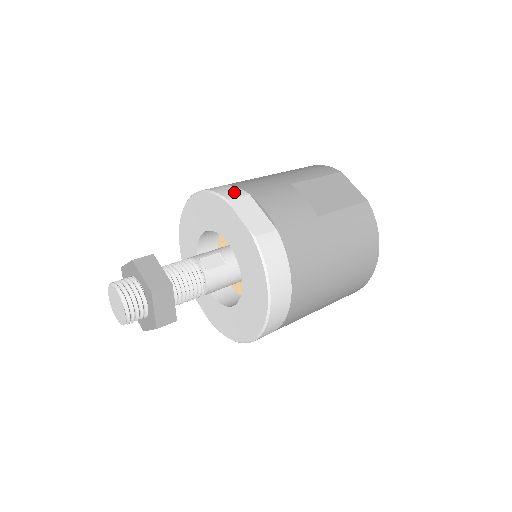
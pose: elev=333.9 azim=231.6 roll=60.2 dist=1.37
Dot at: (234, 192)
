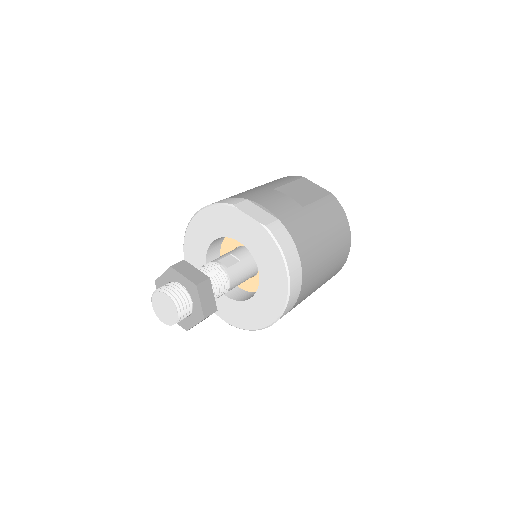
Dot at: (234, 200)
